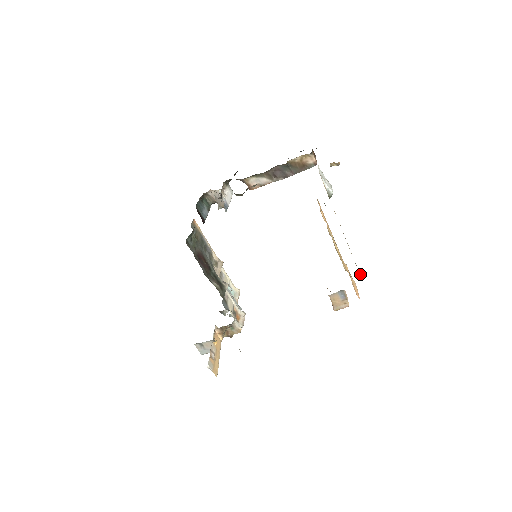
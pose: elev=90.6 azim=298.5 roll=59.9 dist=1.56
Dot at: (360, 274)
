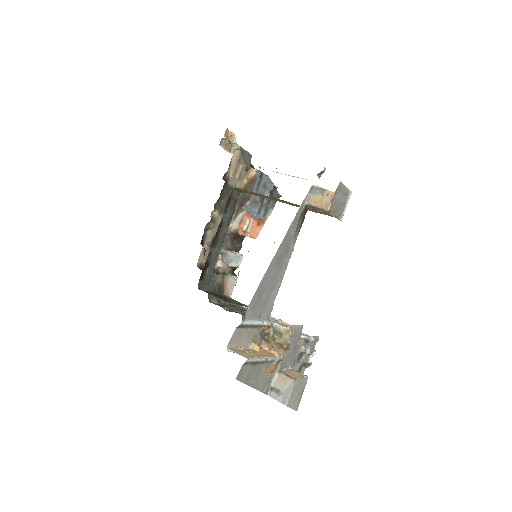
Dot at: occluded
